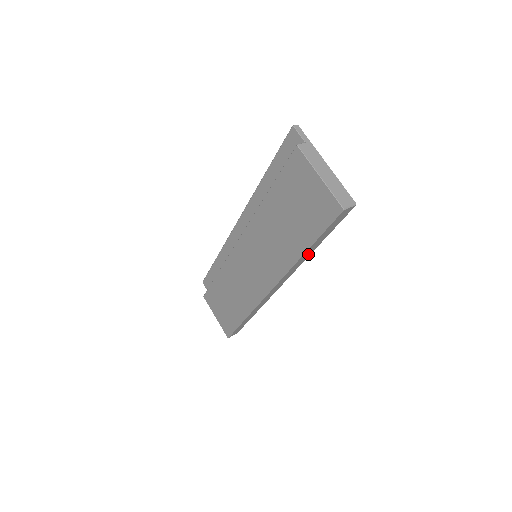
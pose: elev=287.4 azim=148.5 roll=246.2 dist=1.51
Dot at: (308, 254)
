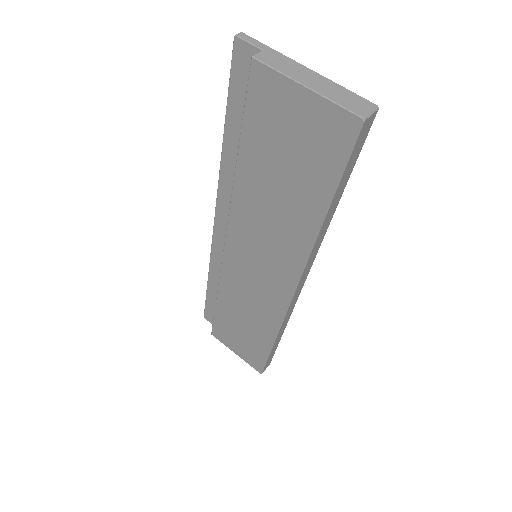
Dot at: (328, 221)
